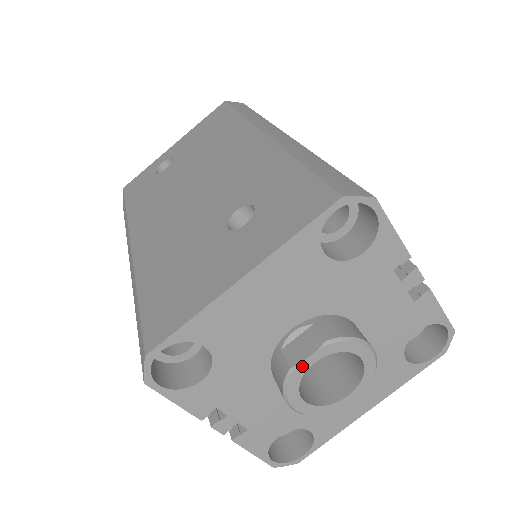
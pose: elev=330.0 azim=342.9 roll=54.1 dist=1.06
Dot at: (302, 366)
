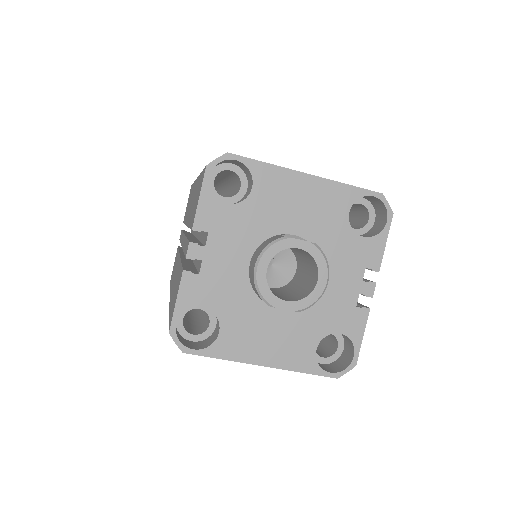
Dot at: (292, 242)
